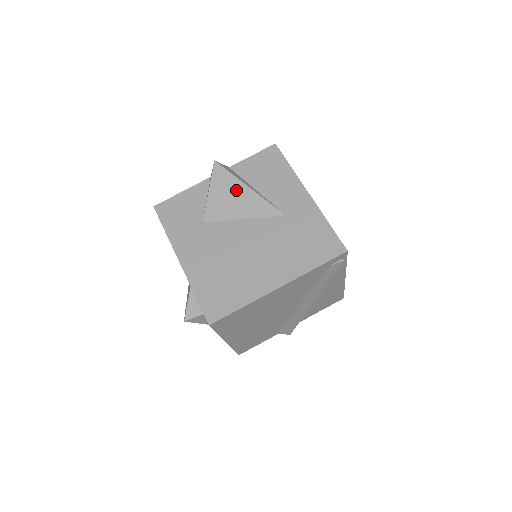
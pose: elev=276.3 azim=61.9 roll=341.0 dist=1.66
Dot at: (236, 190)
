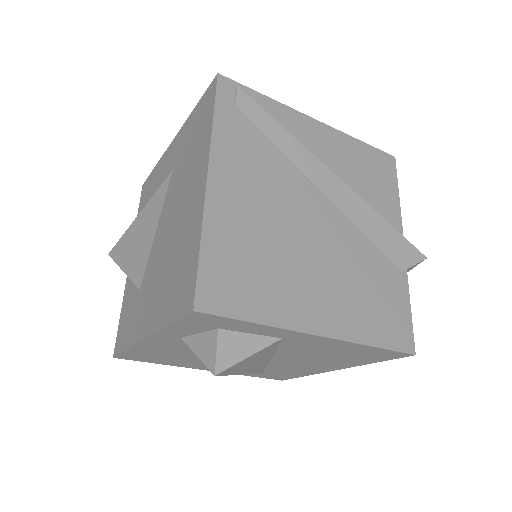
Dot at: (134, 234)
